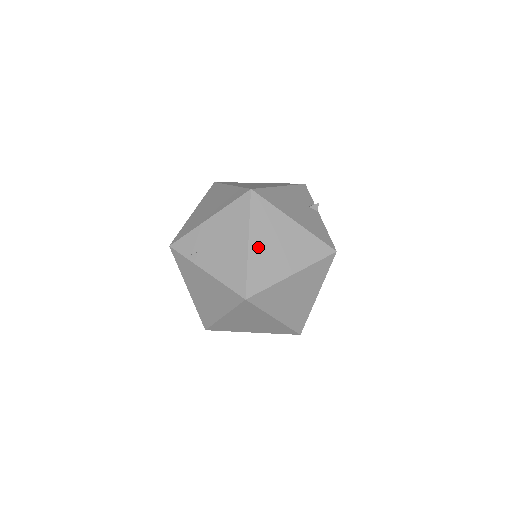
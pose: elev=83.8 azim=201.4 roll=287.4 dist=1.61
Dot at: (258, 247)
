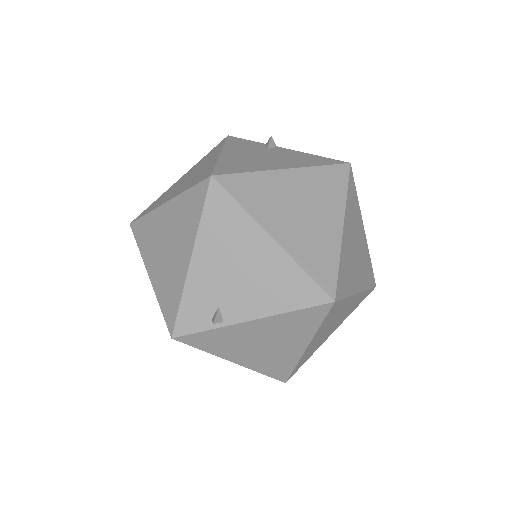
Dot at: (285, 233)
